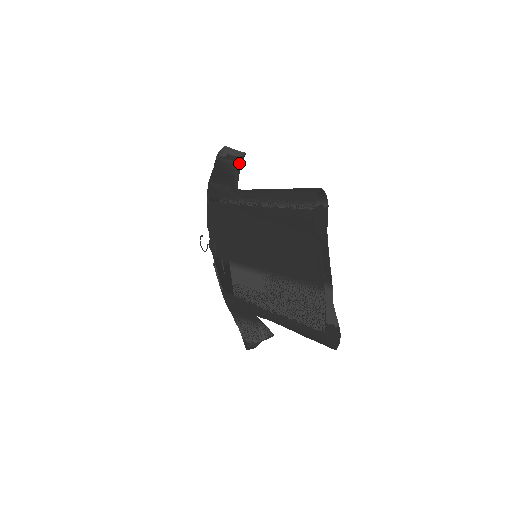
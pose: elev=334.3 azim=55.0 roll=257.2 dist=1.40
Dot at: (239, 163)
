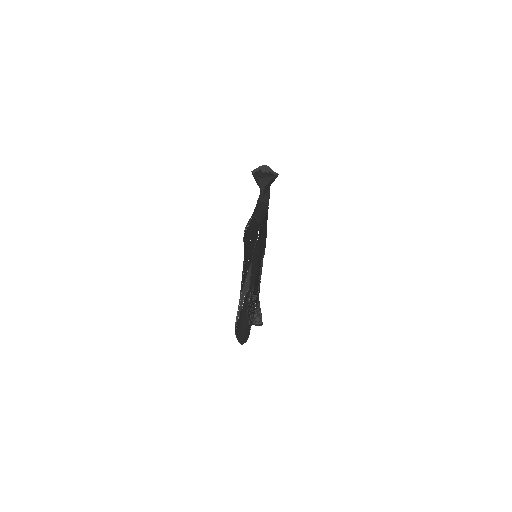
Dot at: (264, 181)
